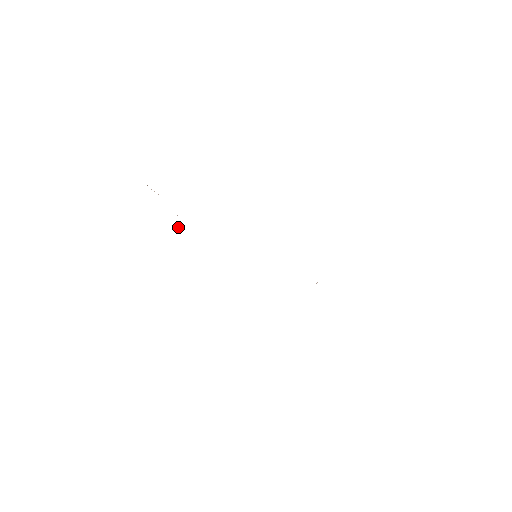
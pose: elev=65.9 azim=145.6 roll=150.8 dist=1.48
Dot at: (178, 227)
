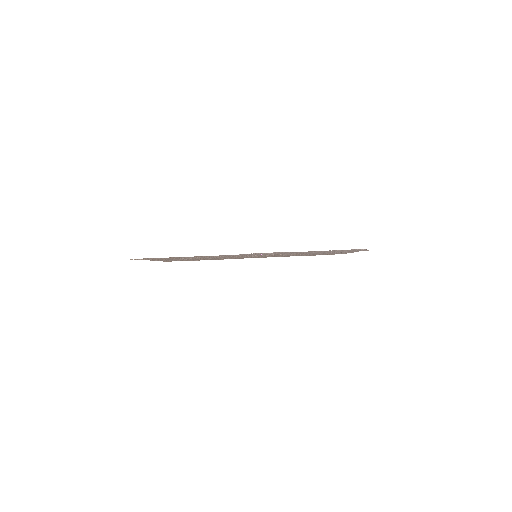
Dot at: occluded
